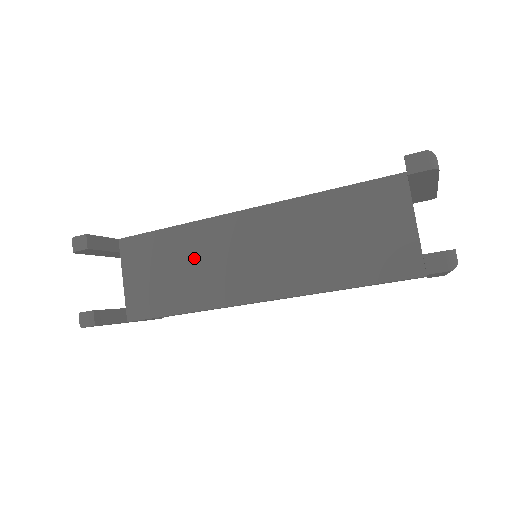
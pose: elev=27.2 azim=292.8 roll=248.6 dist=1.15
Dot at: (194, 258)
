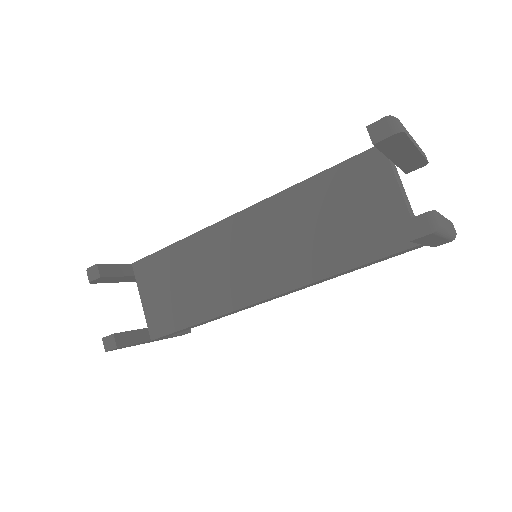
Dot at: (199, 269)
